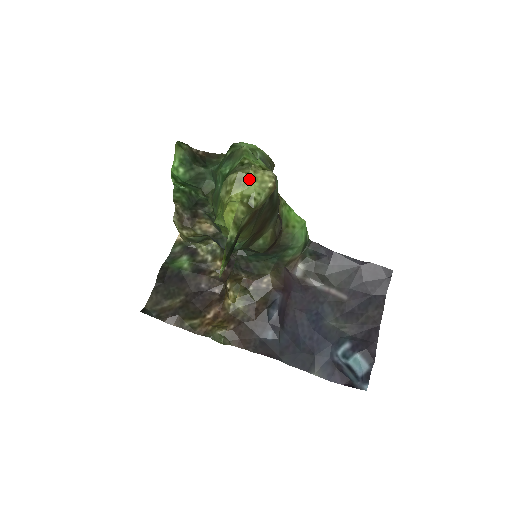
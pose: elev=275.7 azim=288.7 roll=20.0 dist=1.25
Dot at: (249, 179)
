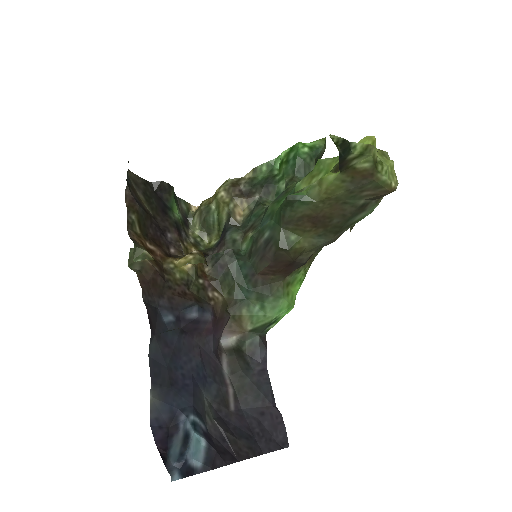
Dot at: (390, 161)
